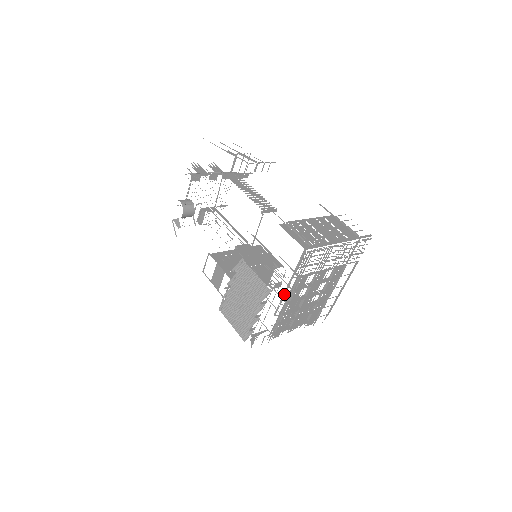
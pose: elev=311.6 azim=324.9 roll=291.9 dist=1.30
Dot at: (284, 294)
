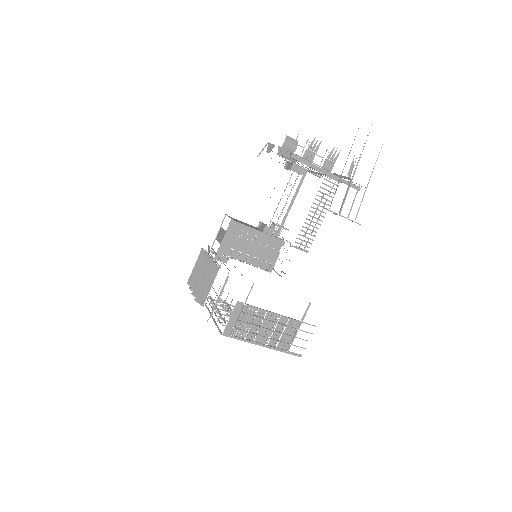
Dot at: (210, 313)
